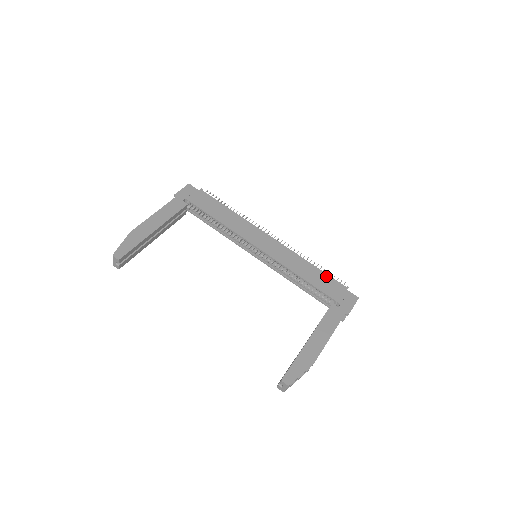
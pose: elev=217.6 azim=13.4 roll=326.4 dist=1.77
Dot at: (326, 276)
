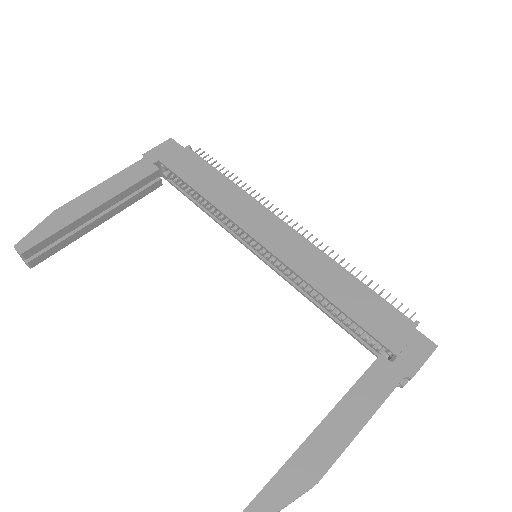
Dot at: (377, 299)
